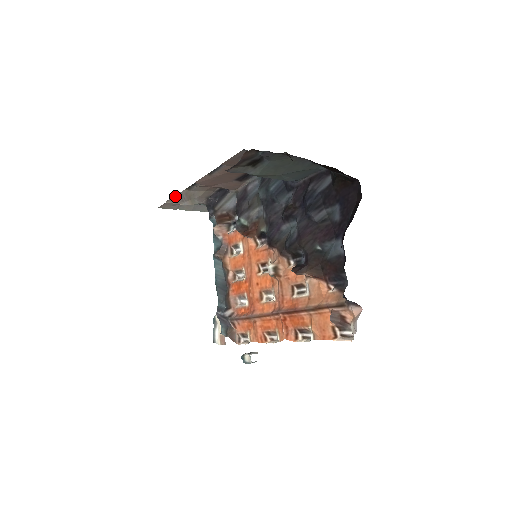
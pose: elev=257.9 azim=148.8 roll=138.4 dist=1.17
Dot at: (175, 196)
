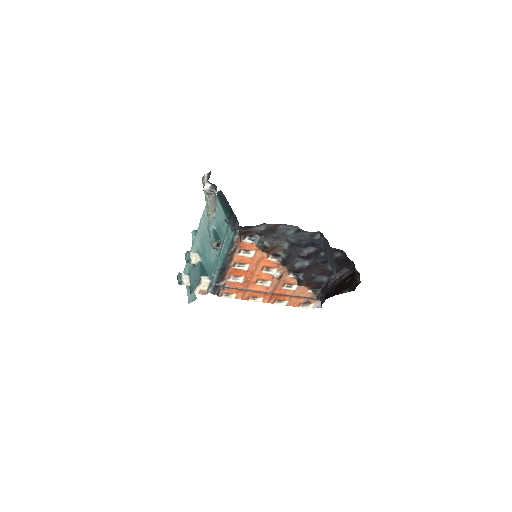
Dot at: occluded
